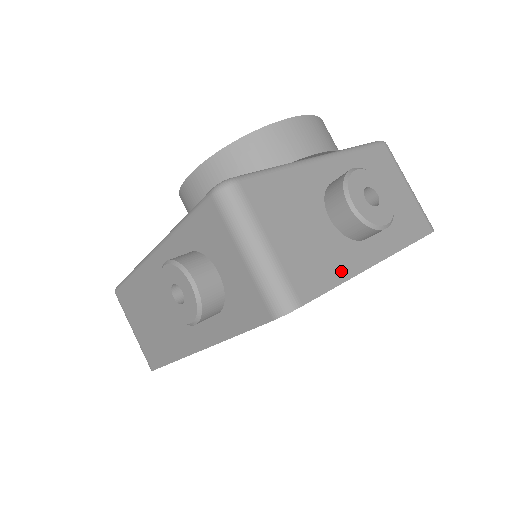
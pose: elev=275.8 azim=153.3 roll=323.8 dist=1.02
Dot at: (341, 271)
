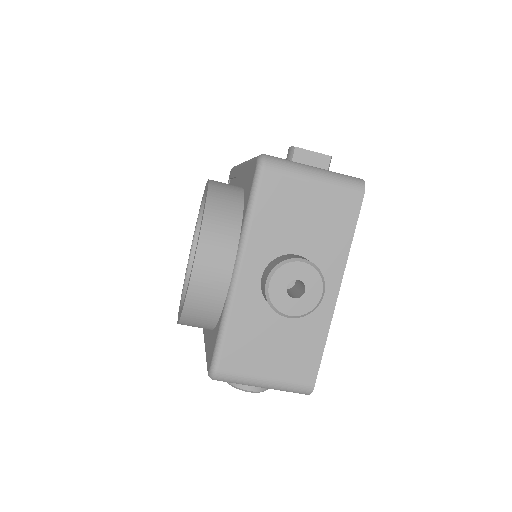
Dot at: (319, 335)
